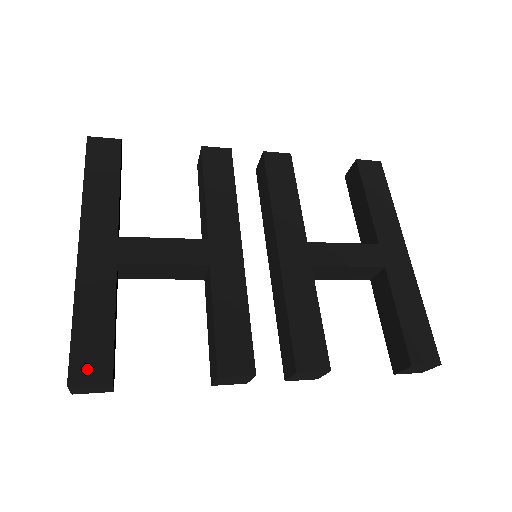
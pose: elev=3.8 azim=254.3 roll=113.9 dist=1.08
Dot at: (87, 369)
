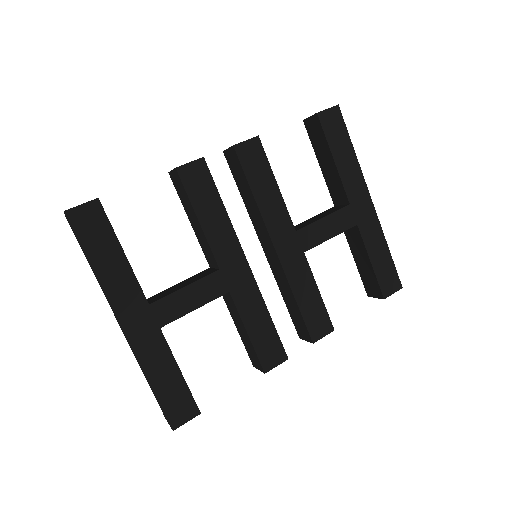
Dot at: (180, 414)
